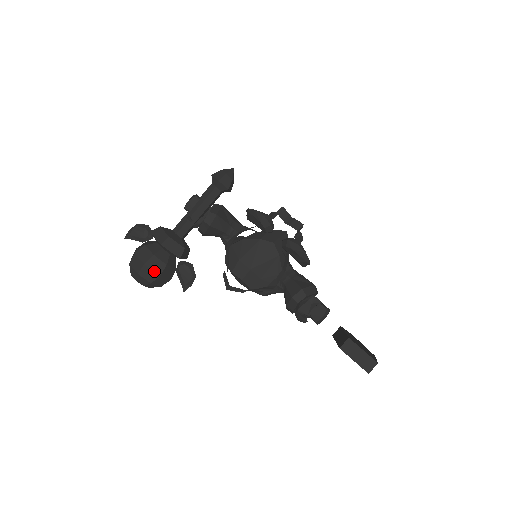
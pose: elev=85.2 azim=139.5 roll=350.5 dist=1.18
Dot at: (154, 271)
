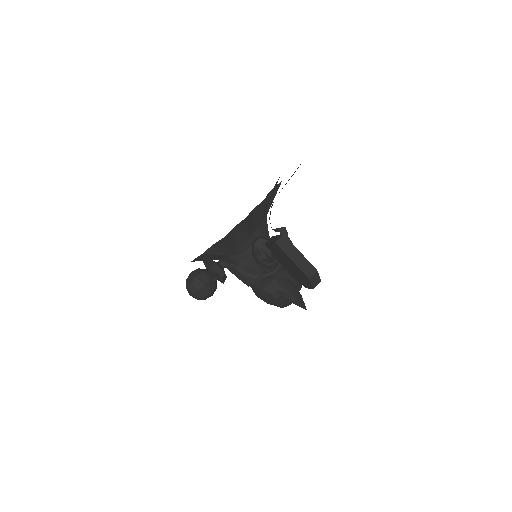
Dot at: (194, 275)
